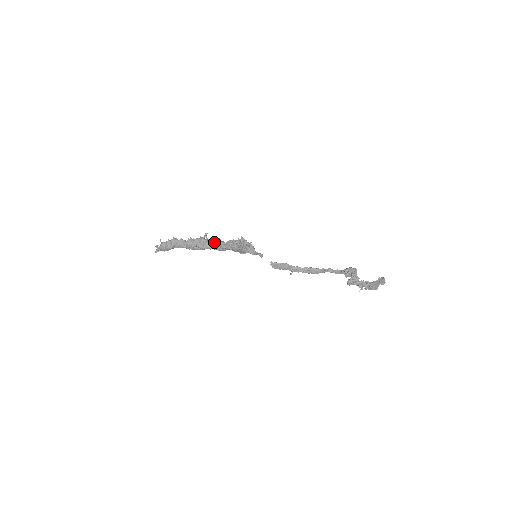
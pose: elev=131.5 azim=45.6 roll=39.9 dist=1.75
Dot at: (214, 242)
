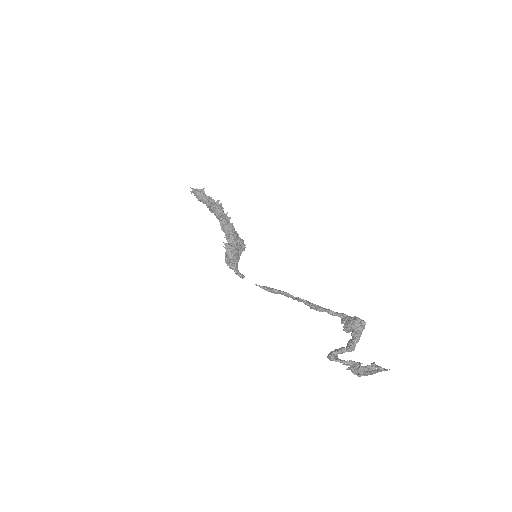
Dot at: (219, 221)
